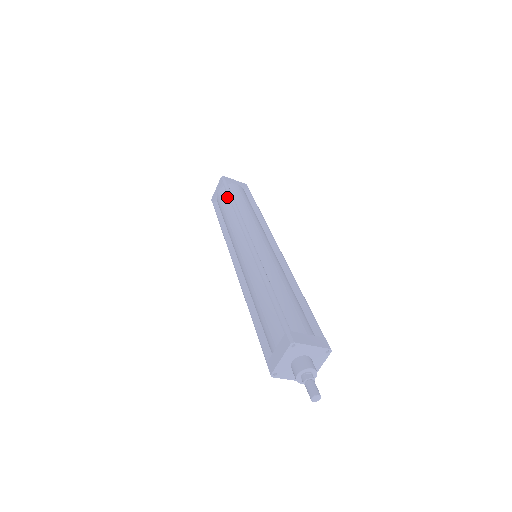
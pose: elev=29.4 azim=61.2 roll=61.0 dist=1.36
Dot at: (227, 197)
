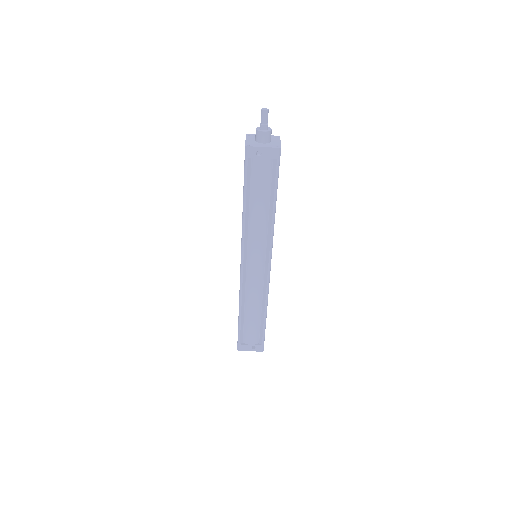
Dot at: occluded
